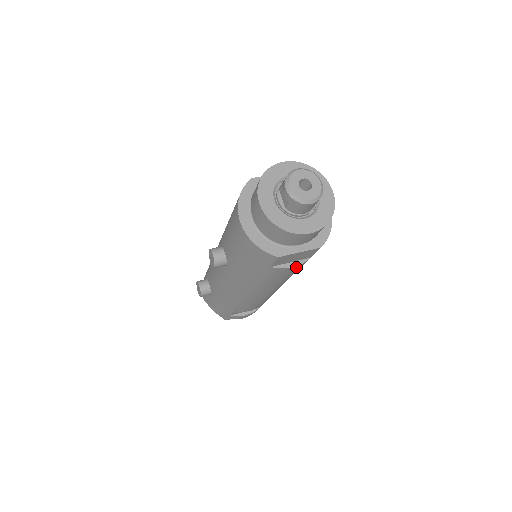
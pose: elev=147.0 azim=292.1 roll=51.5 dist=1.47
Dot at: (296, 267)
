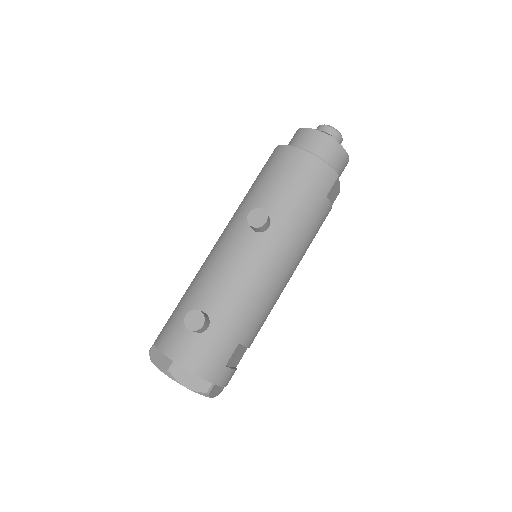
Dot at: occluded
